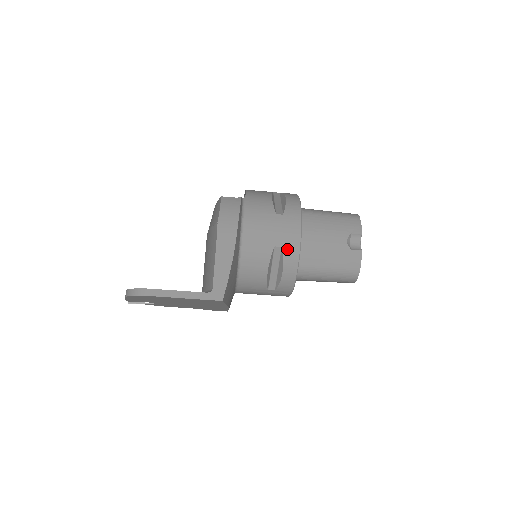
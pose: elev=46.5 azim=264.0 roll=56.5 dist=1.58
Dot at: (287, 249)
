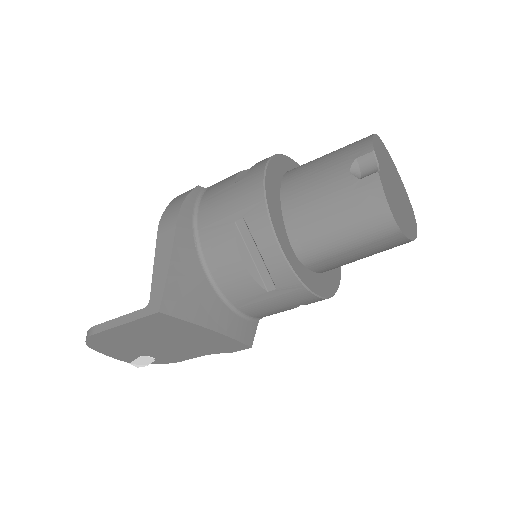
Dot at: (251, 217)
